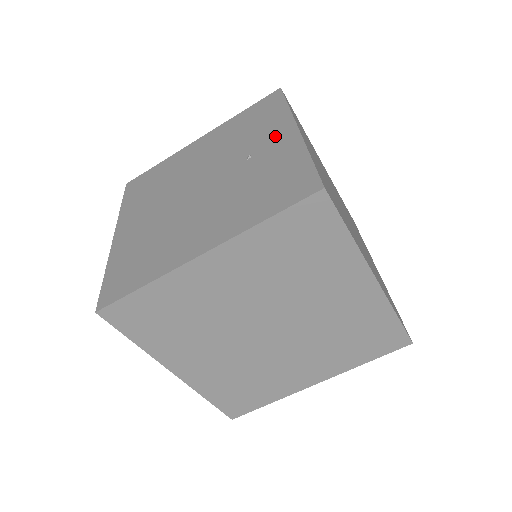
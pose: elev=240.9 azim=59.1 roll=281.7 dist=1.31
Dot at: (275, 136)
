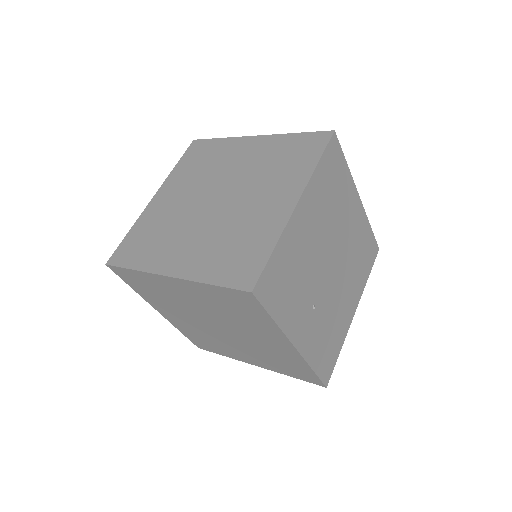
Dot at: occluded
